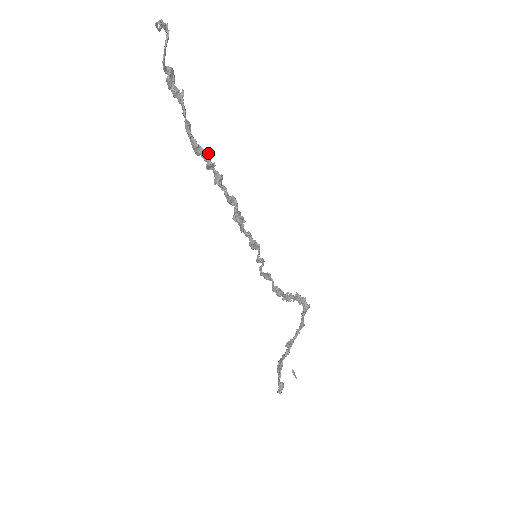
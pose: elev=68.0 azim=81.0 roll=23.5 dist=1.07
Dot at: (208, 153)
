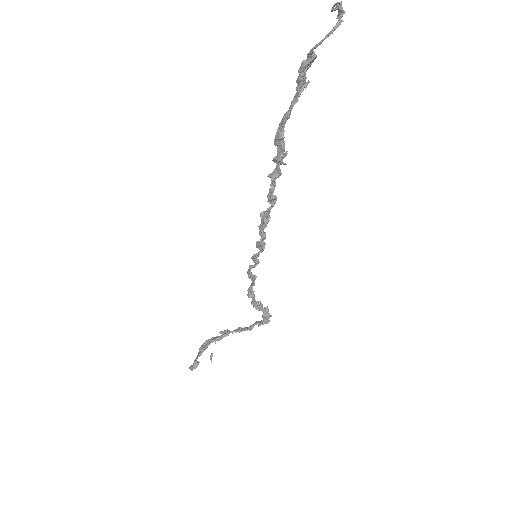
Dot at: occluded
